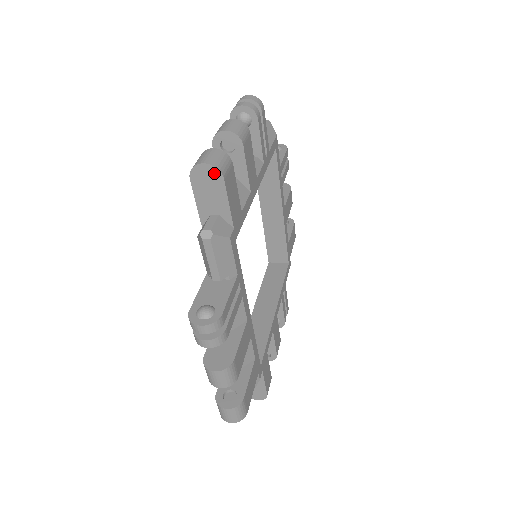
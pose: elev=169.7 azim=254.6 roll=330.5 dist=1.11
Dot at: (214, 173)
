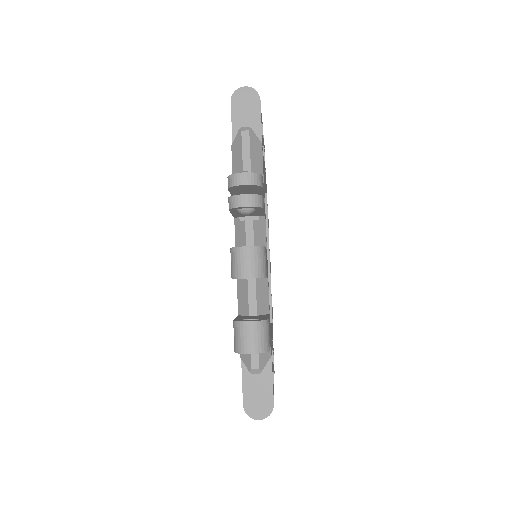
Dot at: (253, 95)
